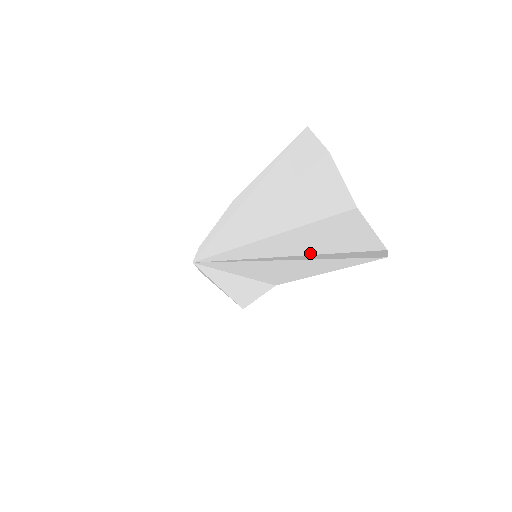
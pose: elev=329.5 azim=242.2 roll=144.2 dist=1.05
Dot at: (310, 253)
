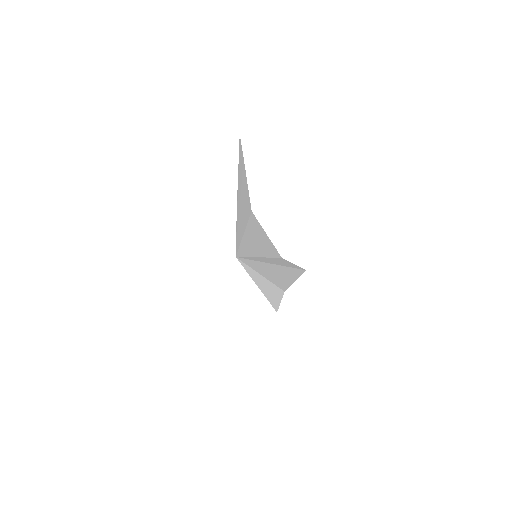
Dot at: (262, 255)
